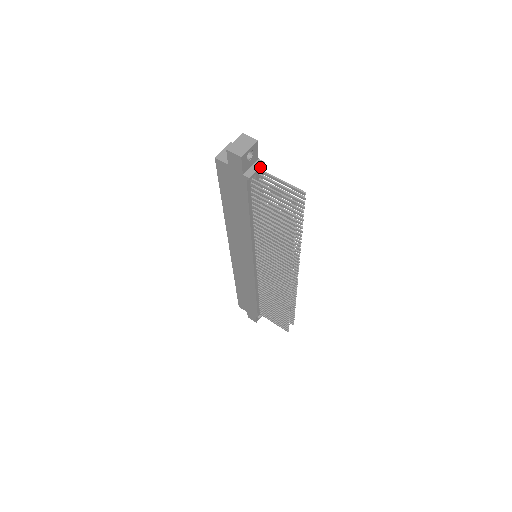
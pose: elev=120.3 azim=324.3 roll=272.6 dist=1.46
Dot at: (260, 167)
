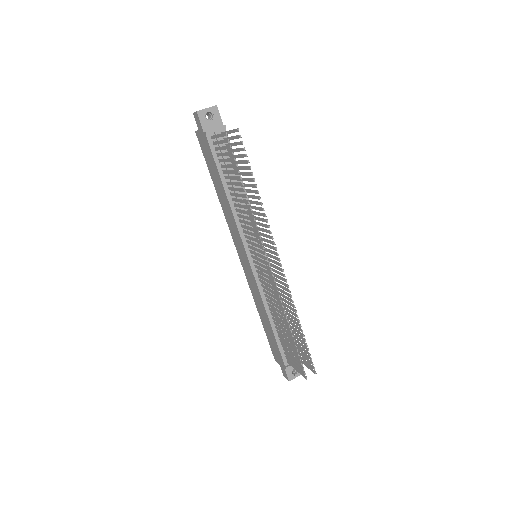
Dot at: (220, 128)
